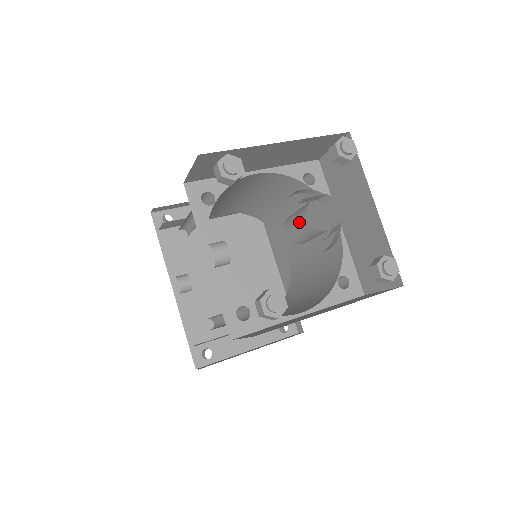
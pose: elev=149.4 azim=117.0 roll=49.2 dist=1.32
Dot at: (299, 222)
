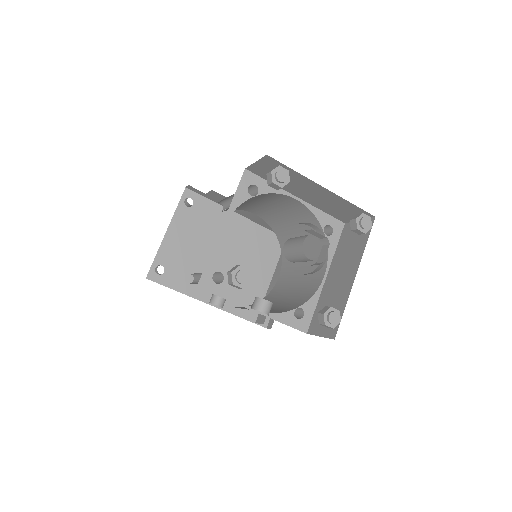
Dot at: (303, 260)
